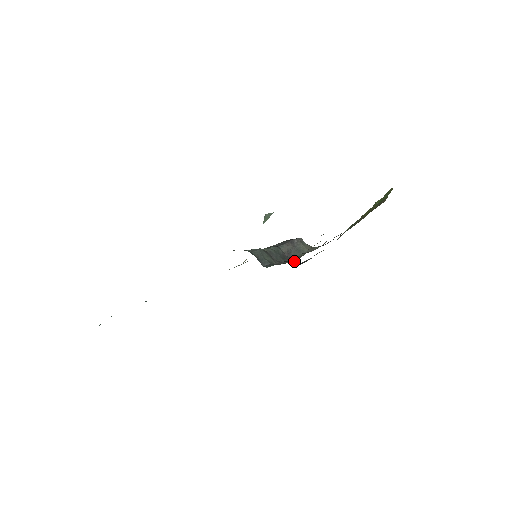
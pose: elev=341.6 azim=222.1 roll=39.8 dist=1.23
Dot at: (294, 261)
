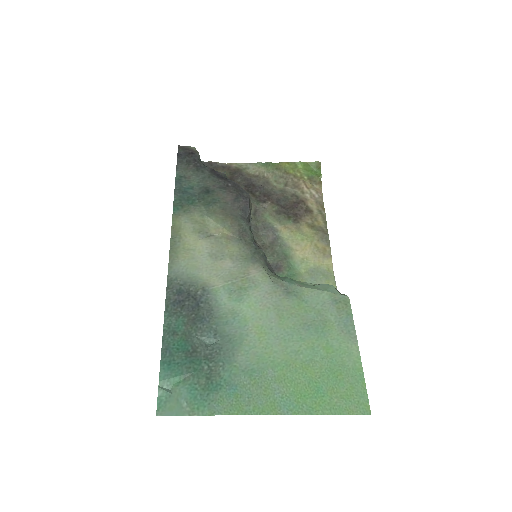
Dot at: occluded
